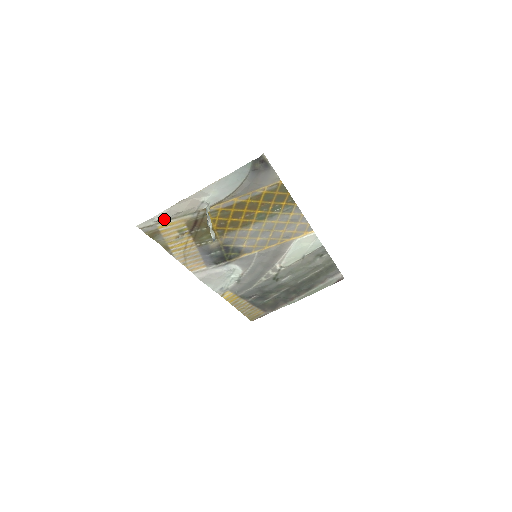
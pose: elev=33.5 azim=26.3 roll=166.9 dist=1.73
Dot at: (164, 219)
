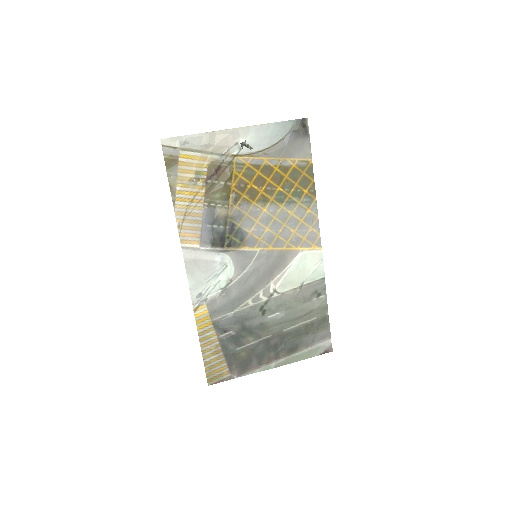
Dot at: (191, 147)
